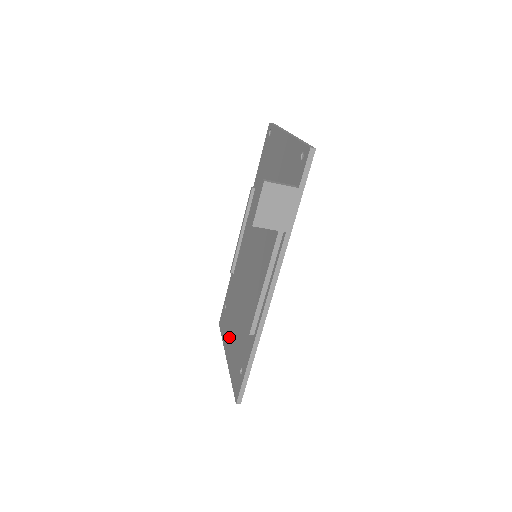
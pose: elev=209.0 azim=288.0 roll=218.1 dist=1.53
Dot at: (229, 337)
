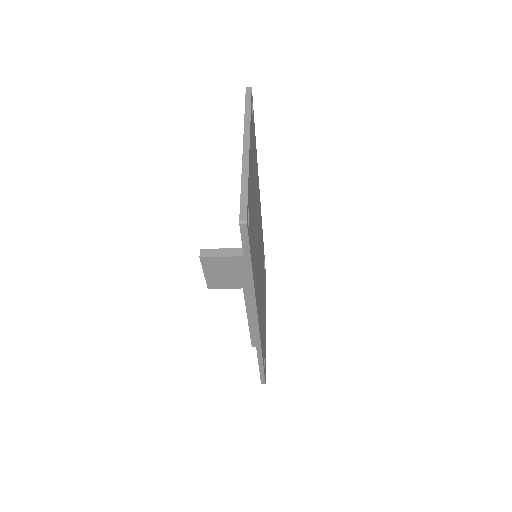
Dot at: occluded
